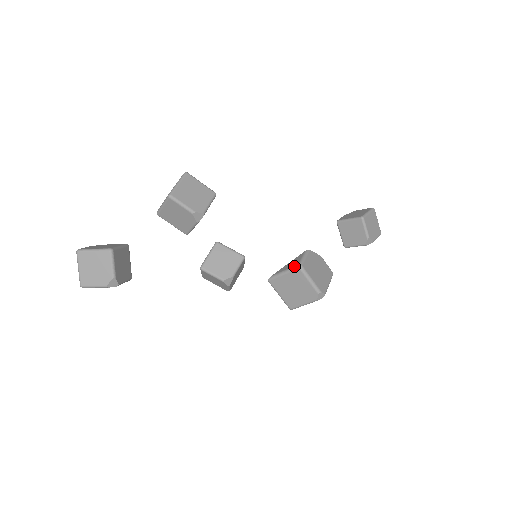
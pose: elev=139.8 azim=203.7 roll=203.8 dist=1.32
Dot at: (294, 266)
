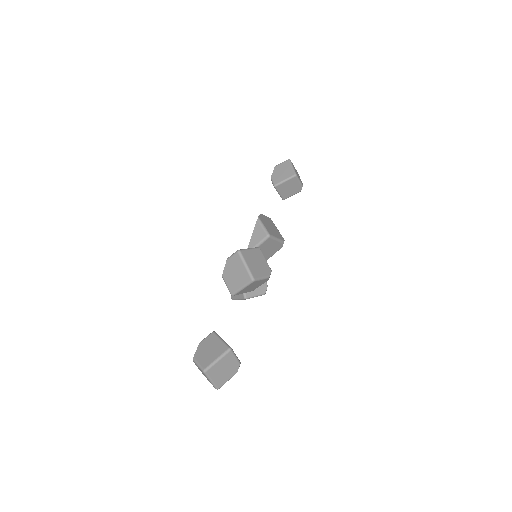
Dot at: (264, 238)
